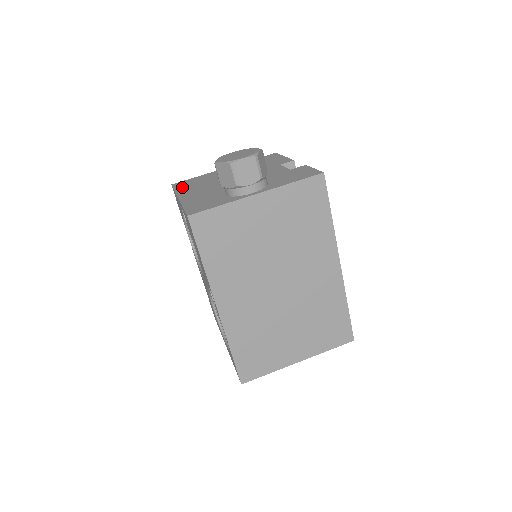
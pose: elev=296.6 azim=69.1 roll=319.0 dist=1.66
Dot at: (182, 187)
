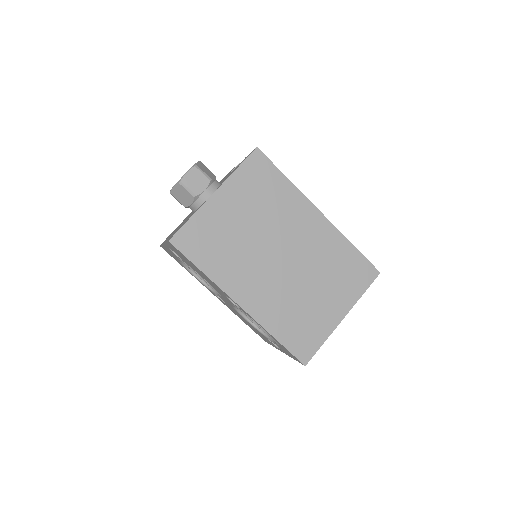
Dot at: occluded
